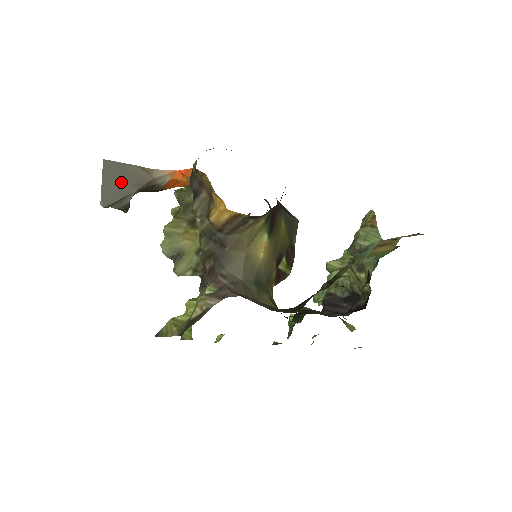
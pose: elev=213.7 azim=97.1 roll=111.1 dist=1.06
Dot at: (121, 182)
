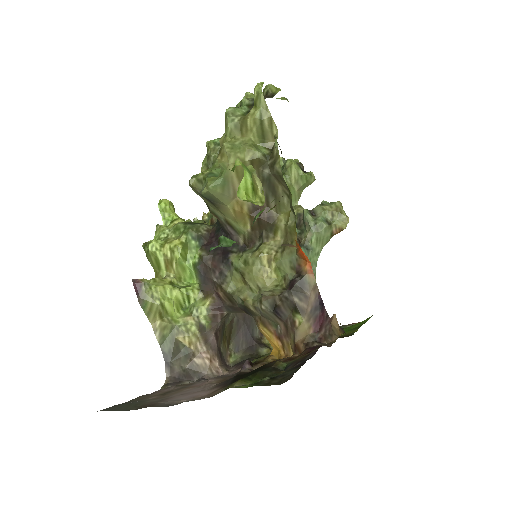
Dot at: occluded
